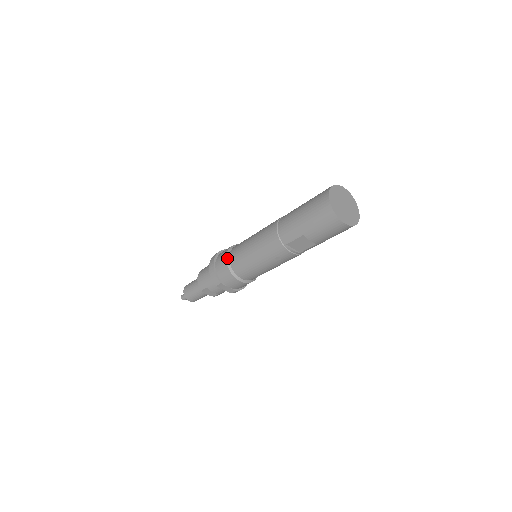
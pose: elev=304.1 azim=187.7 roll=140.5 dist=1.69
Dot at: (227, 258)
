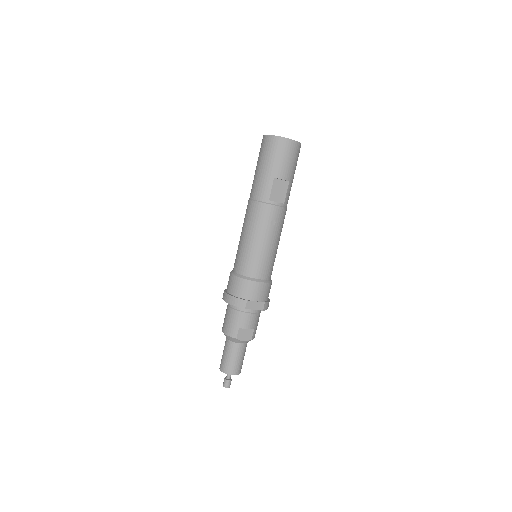
Dot at: (235, 274)
